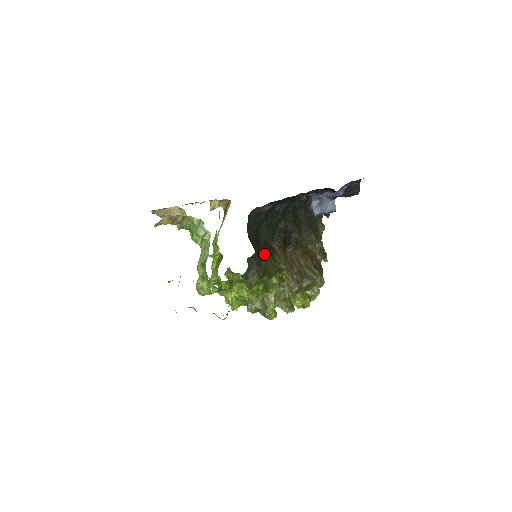
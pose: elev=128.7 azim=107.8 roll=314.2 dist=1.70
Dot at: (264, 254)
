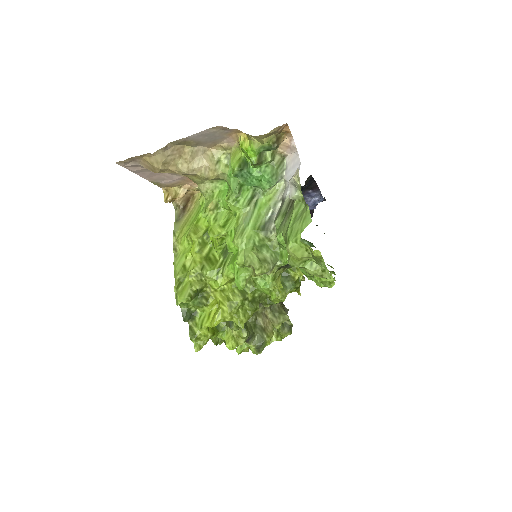
Dot at: occluded
